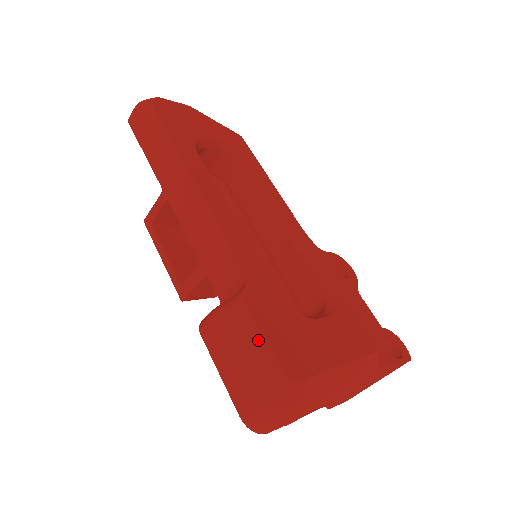
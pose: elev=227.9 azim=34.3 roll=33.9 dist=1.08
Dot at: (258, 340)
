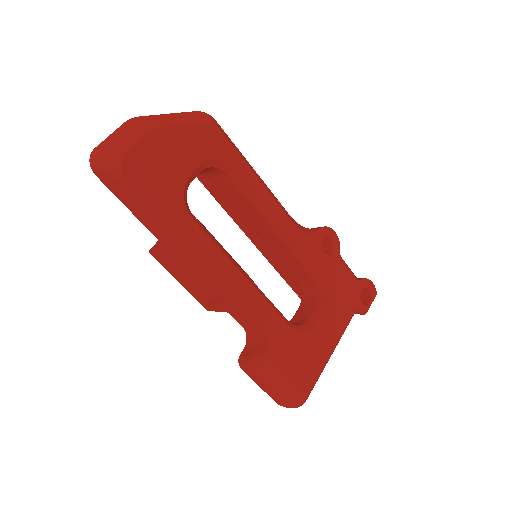
Dot at: (285, 379)
